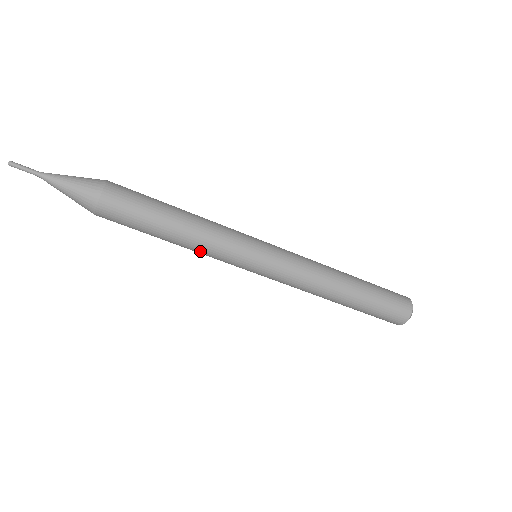
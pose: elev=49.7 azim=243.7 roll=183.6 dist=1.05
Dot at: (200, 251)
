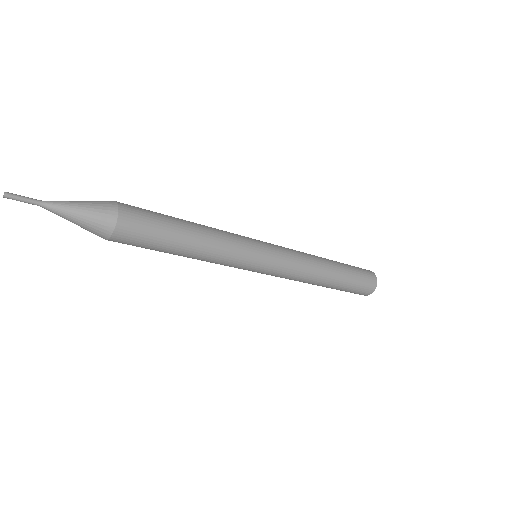
Dot at: (216, 256)
